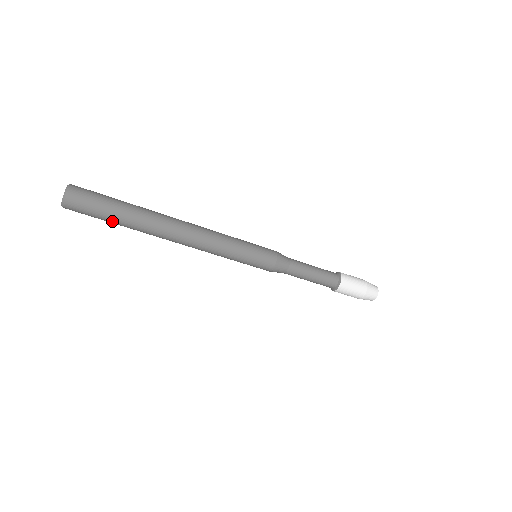
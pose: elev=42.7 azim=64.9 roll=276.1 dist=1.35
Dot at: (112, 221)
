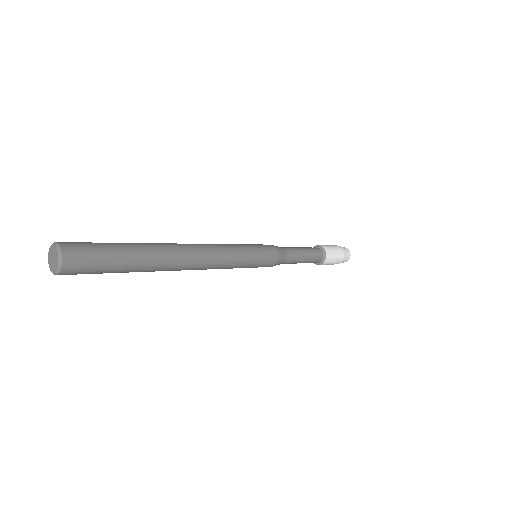
Dot at: (116, 272)
